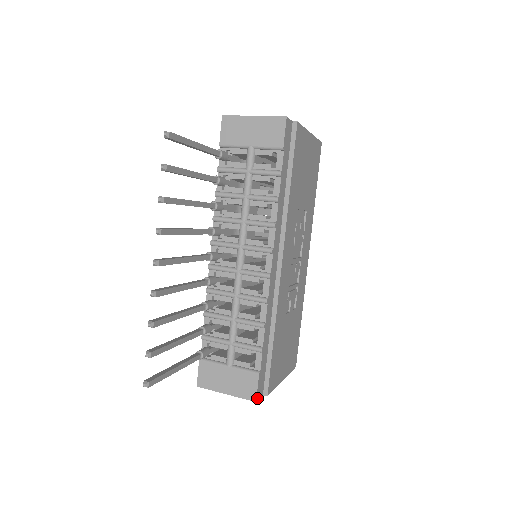
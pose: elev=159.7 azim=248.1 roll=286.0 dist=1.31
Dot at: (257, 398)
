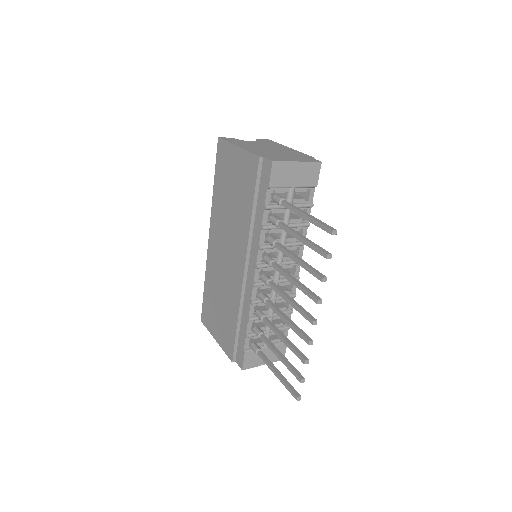
Dot at: occluded
